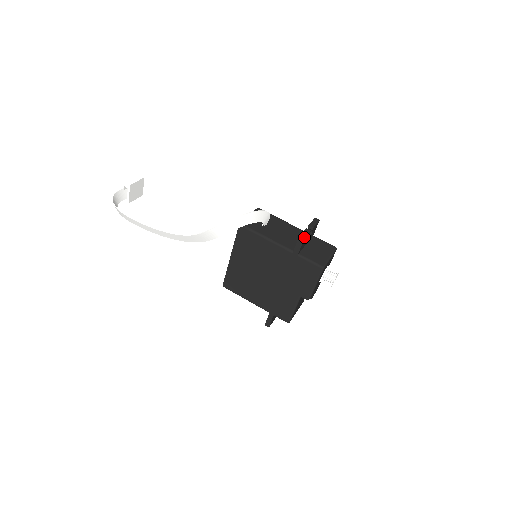
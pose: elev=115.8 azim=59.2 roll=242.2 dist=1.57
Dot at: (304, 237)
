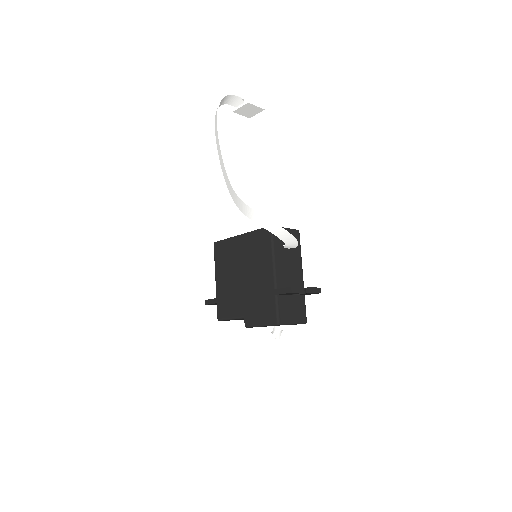
Dot at: (294, 291)
